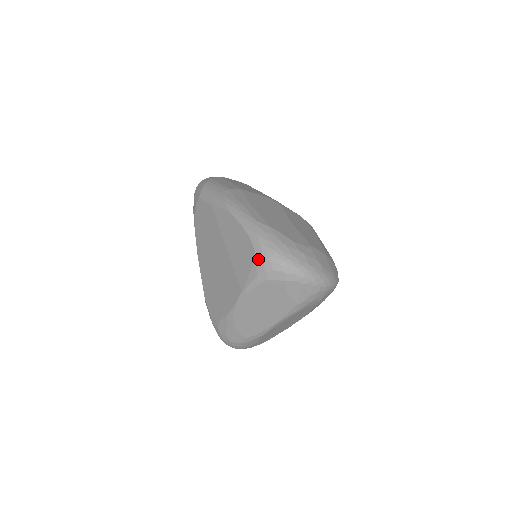
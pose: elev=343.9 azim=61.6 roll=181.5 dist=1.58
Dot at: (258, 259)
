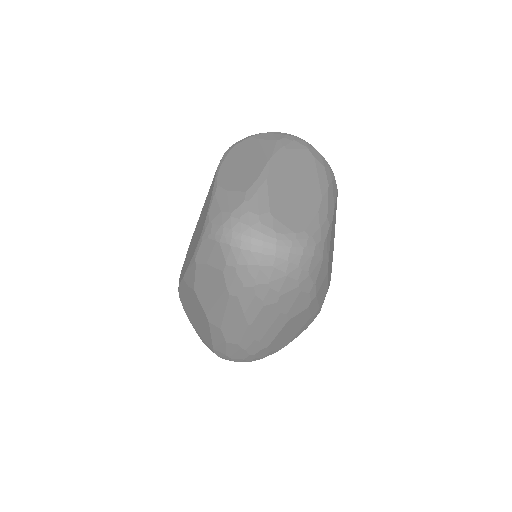
Dot at: occluded
